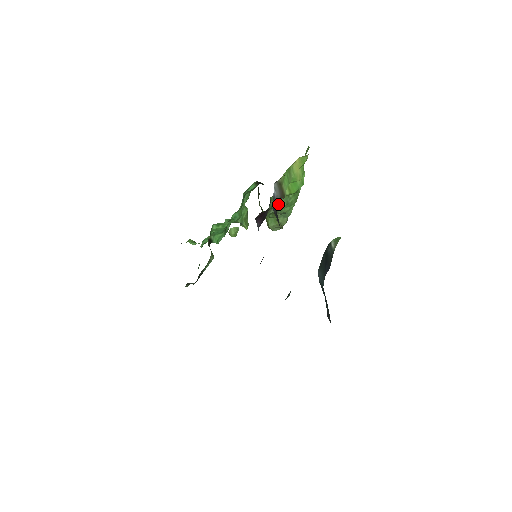
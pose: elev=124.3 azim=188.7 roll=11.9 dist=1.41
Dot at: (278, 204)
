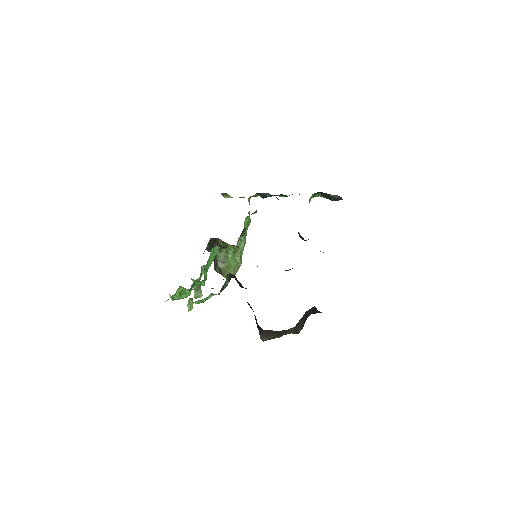
Dot at: (245, 230)
